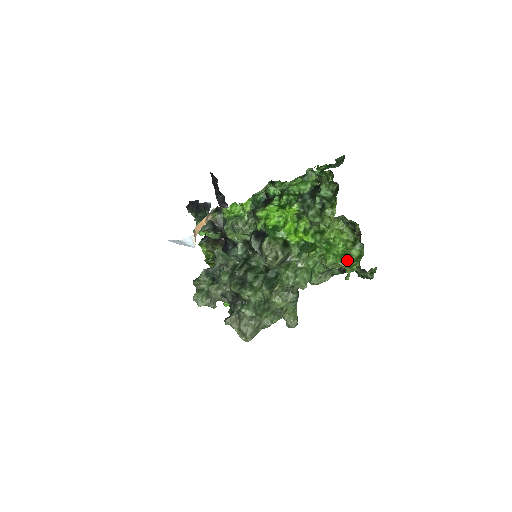
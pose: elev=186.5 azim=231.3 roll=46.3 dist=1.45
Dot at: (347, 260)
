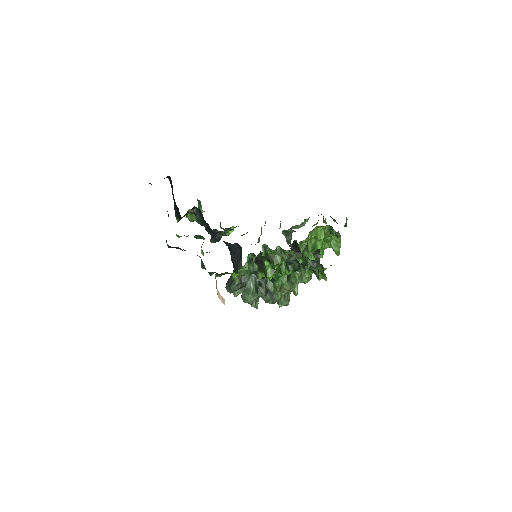
Dot at: (330, 244)
